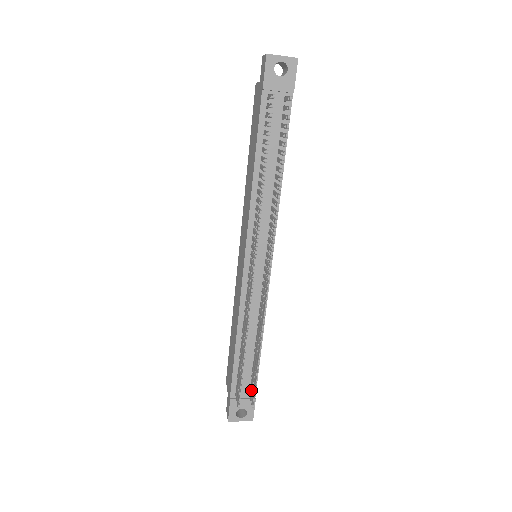
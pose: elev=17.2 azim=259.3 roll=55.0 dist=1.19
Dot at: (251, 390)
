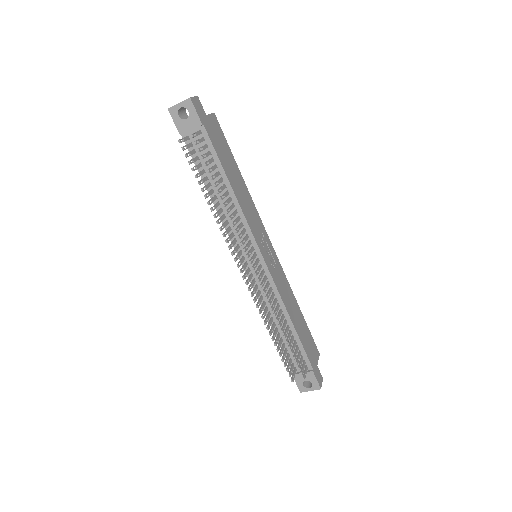
Dot at: (302, 365)
